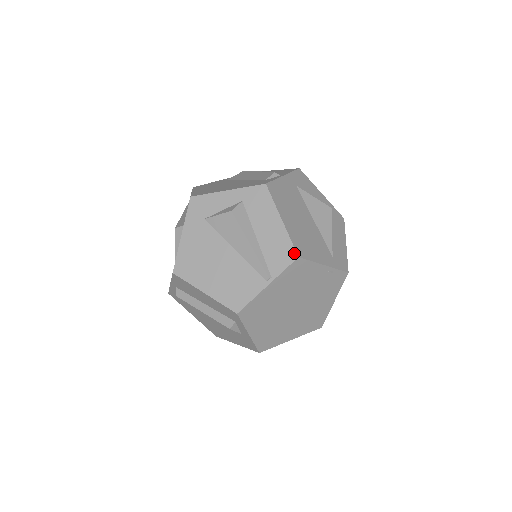
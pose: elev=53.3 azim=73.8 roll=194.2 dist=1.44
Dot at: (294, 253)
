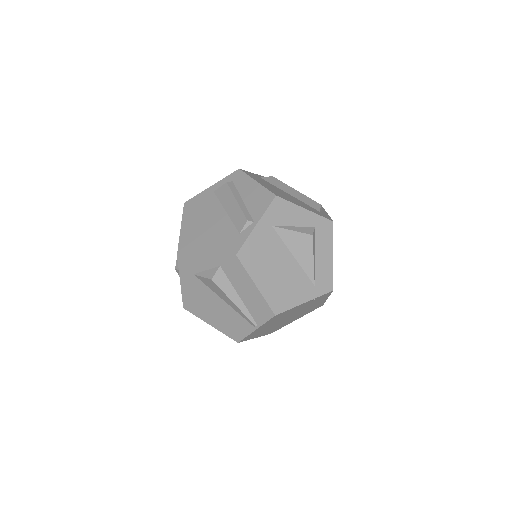
Dot at: (271, 312)
